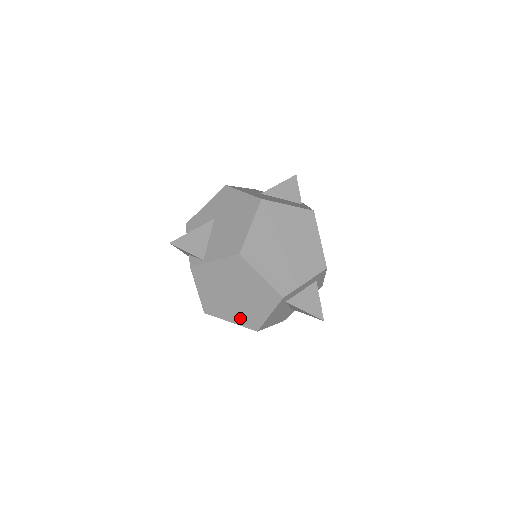
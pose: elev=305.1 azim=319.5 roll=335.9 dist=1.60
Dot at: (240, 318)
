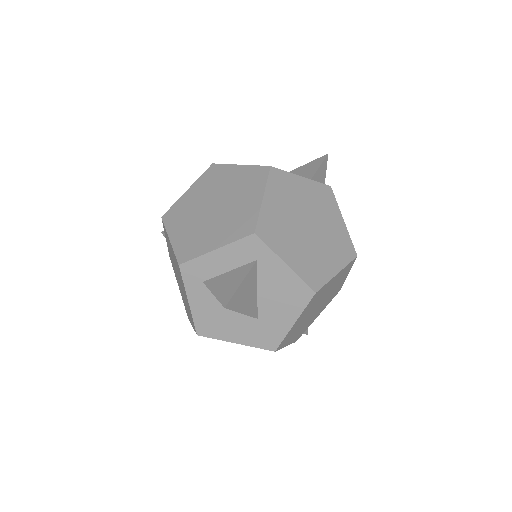
Dot at: (190, 316)
